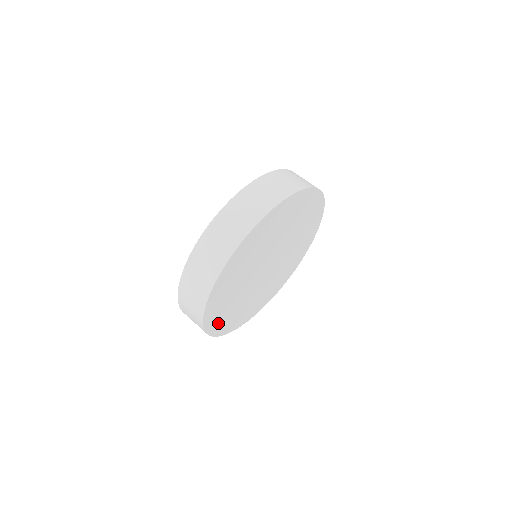
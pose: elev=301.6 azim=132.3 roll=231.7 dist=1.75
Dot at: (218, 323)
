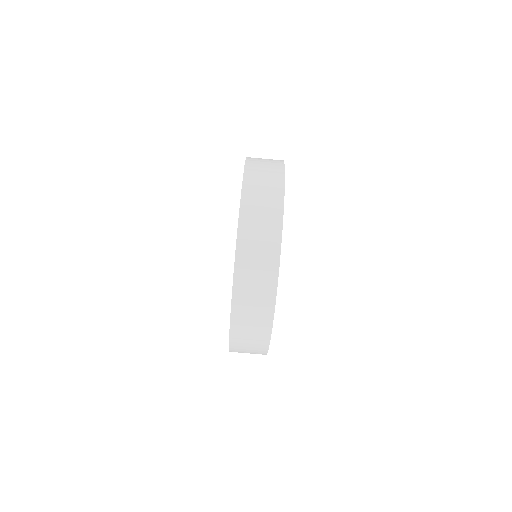
Dot at: occluded
